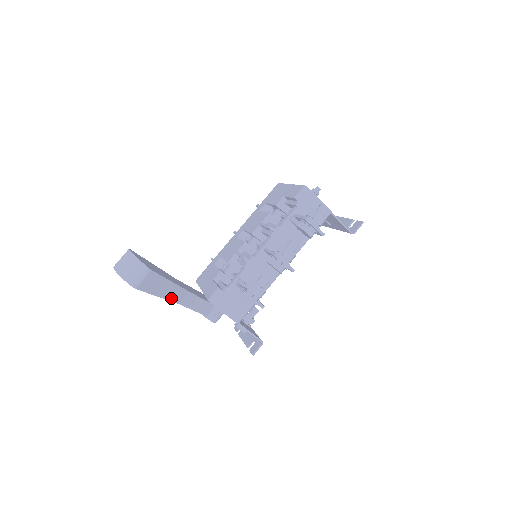
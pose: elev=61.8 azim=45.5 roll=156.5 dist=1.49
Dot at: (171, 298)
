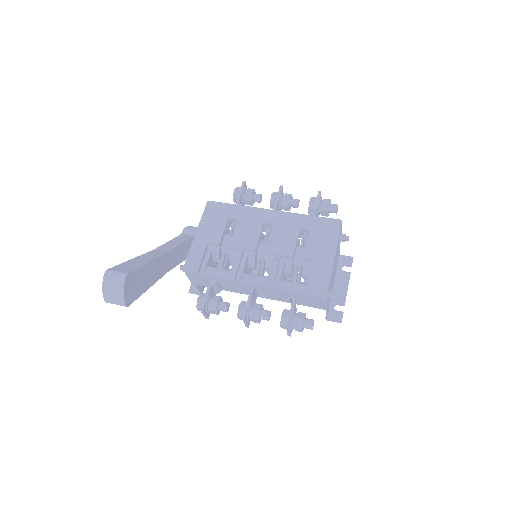
Dot at: occluded
